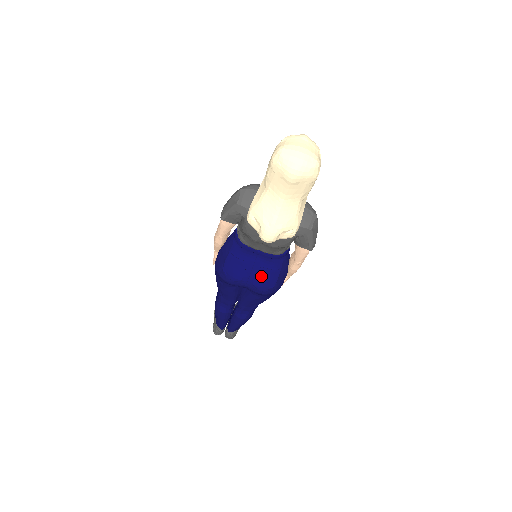
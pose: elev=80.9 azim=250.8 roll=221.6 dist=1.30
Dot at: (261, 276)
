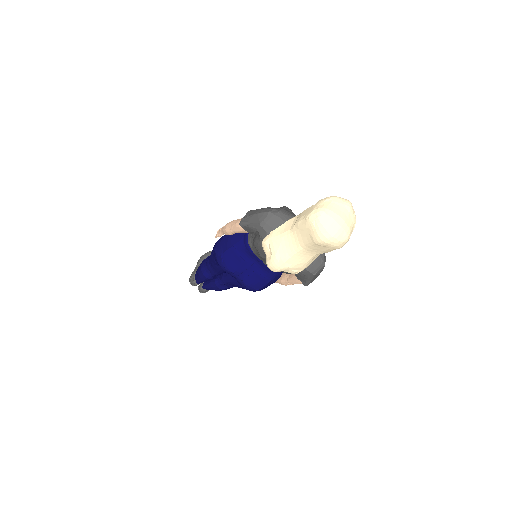
Dot at: (252, 278)
